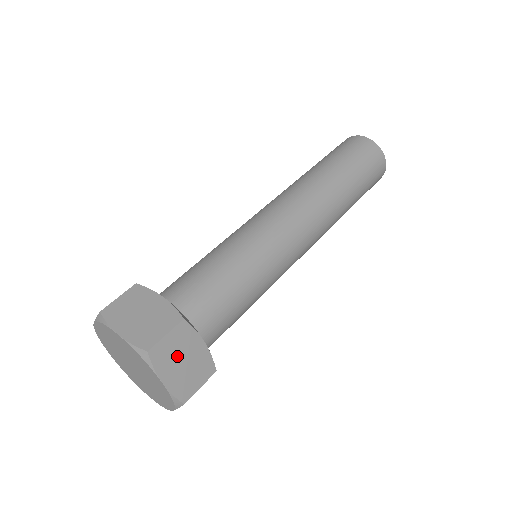
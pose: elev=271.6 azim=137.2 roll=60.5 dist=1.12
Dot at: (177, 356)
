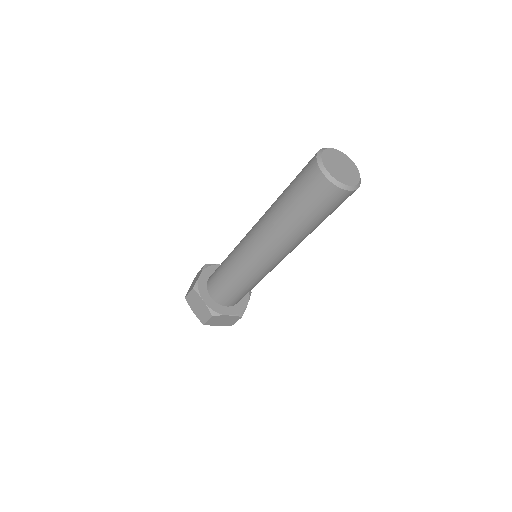
Dot at: (218, 321)
